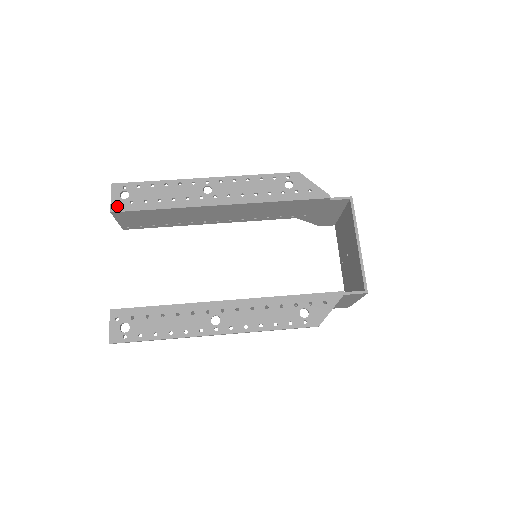
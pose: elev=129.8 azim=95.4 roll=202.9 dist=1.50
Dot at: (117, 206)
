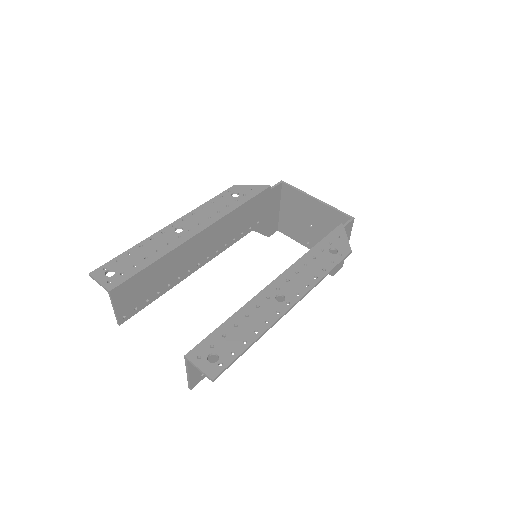
Dot at: (111, 284)
